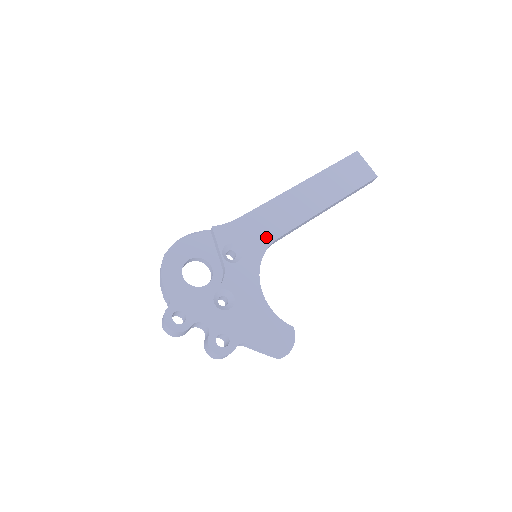
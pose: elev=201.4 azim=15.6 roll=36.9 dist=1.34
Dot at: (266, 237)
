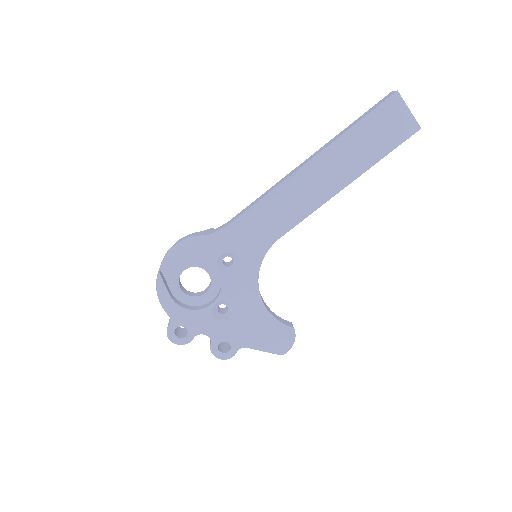
Dot at: (265, 239)
